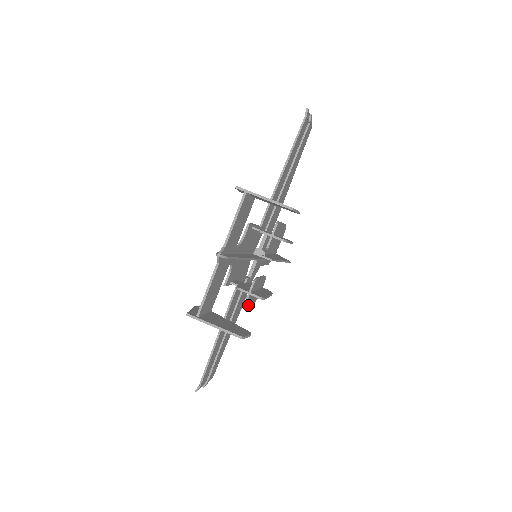
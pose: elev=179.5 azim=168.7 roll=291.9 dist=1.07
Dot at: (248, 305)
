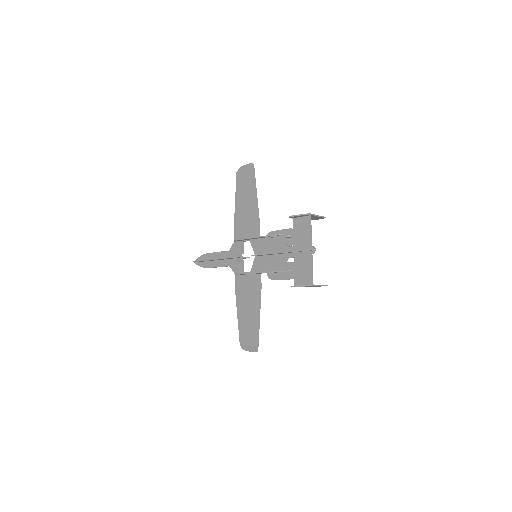
Dot at: (288, 279)
